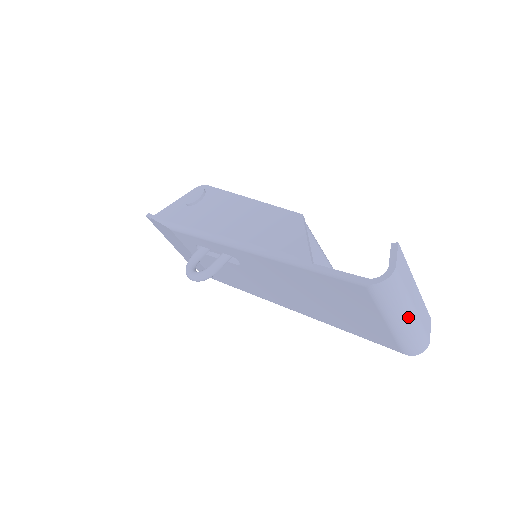
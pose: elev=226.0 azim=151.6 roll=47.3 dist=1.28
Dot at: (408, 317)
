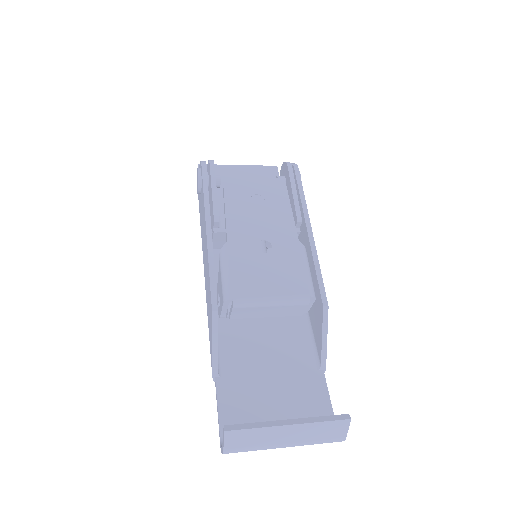
Dot at: (284, 447)
